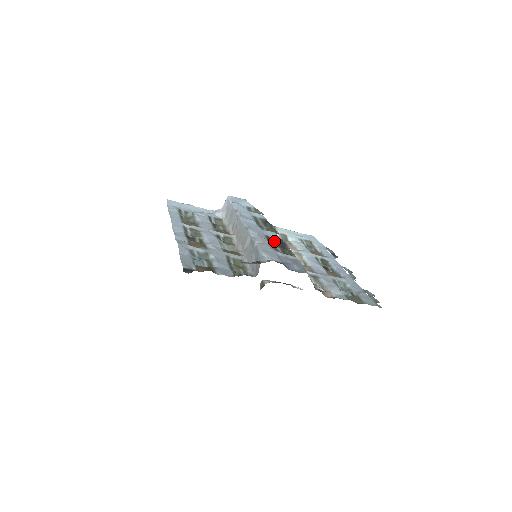
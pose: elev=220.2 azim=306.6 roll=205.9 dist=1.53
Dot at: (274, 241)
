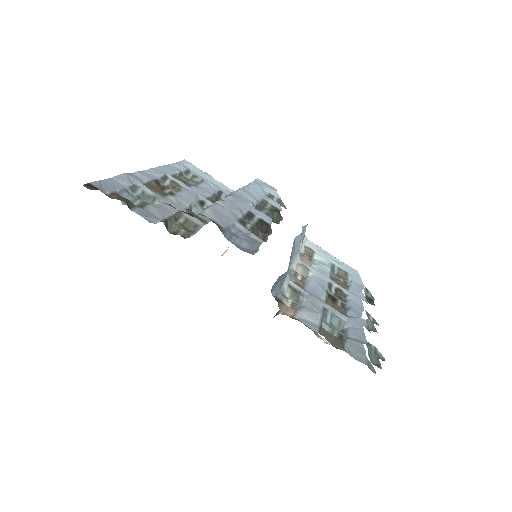
Dot at: (256, 221)
